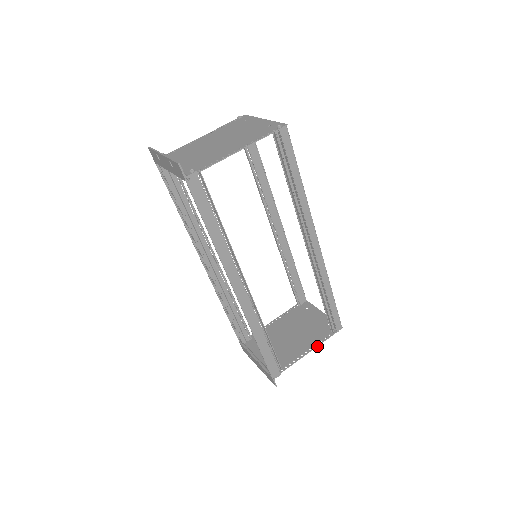
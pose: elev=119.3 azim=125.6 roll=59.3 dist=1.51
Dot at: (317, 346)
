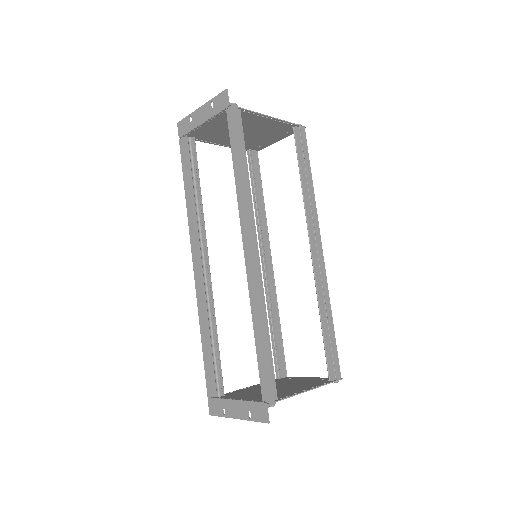
Dot at: (316, 387)
